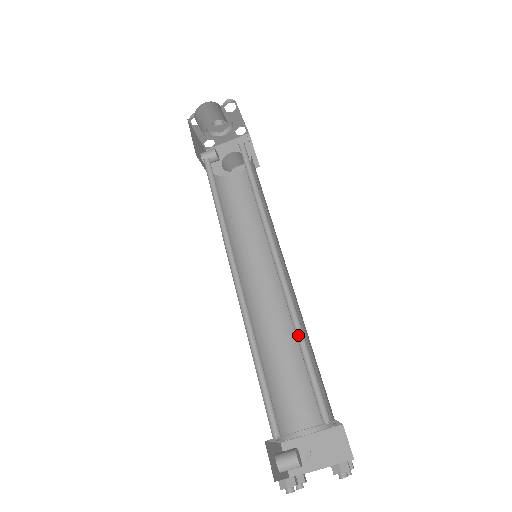
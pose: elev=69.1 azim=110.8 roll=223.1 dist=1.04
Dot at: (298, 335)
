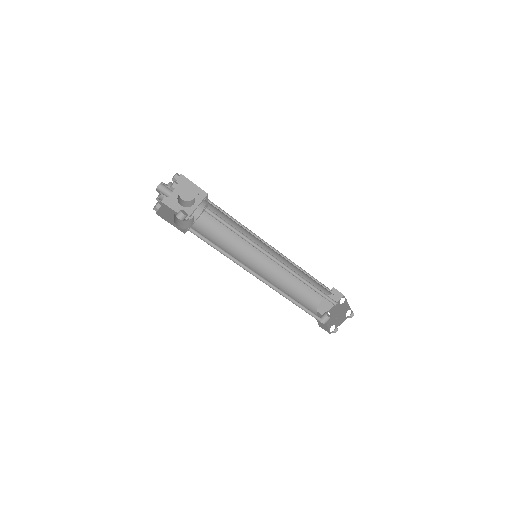
Dot at: (306, 283)
